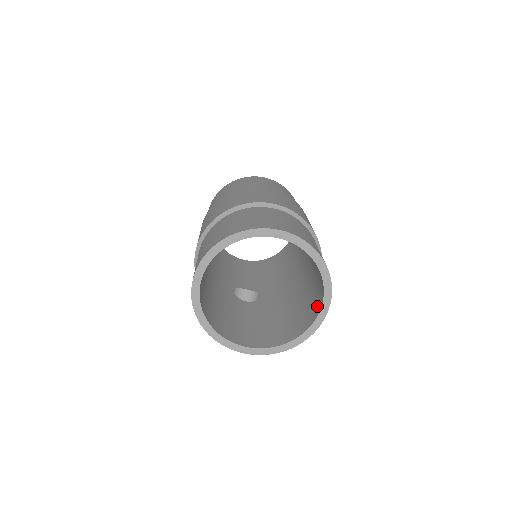
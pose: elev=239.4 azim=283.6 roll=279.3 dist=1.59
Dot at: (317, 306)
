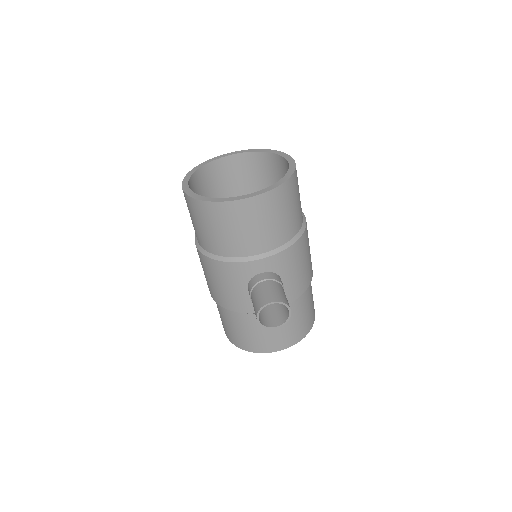
Dot at: occluded
